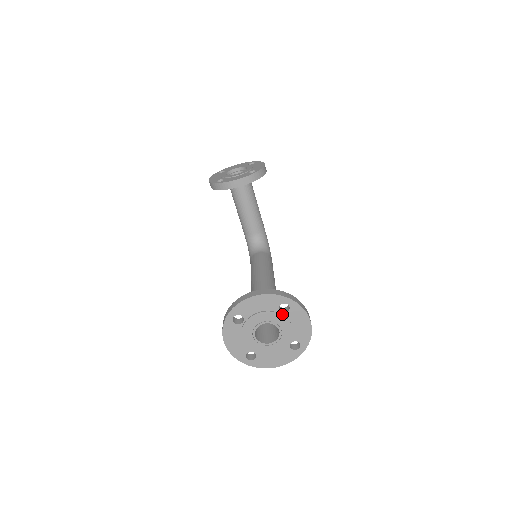
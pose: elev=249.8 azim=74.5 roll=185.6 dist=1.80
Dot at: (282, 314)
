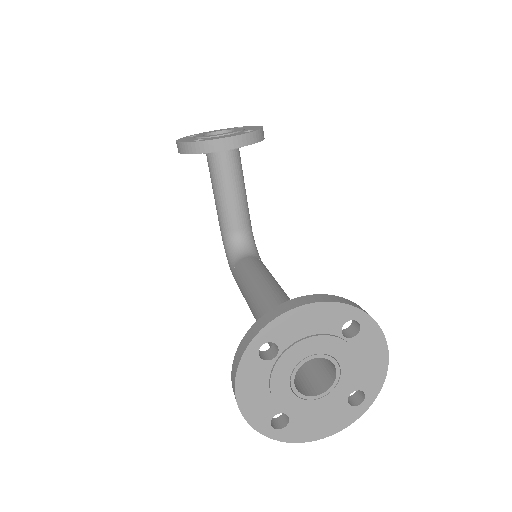
Dot at: (345, 340)
